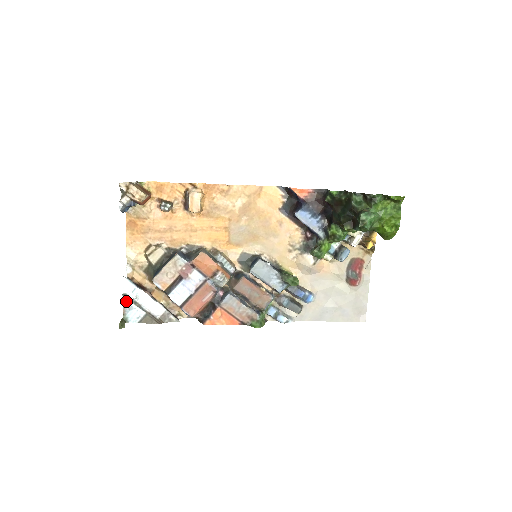
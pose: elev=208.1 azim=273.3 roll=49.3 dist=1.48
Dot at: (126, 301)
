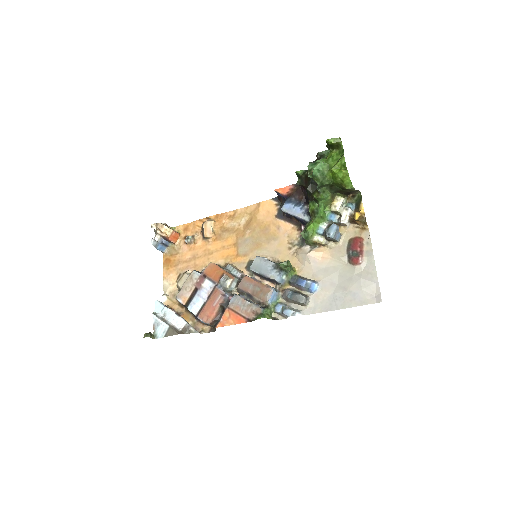
Dot at: (155, 318)
